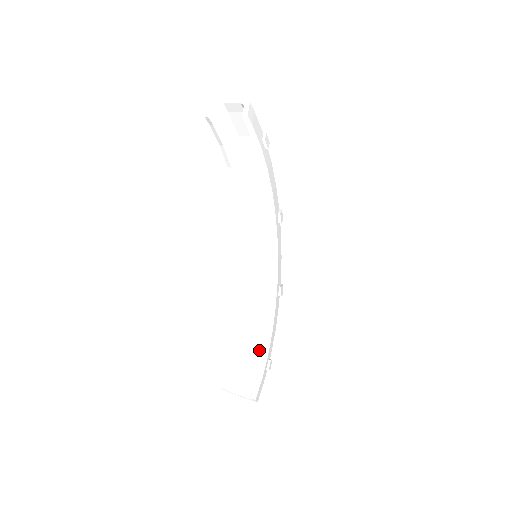
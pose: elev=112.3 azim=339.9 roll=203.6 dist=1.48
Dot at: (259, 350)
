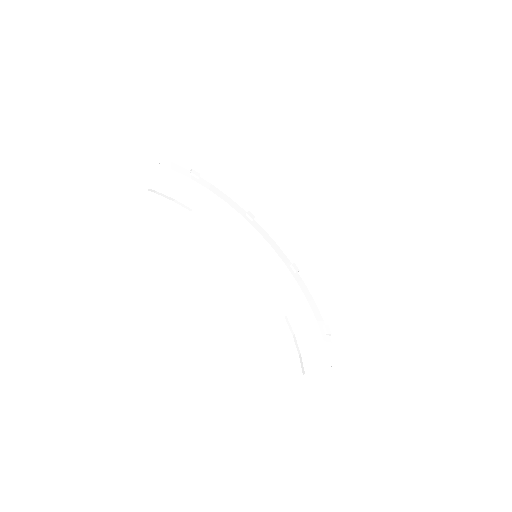
Dot at: occluded
